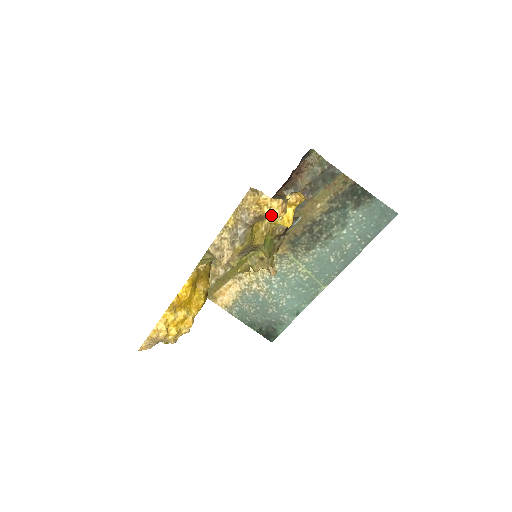
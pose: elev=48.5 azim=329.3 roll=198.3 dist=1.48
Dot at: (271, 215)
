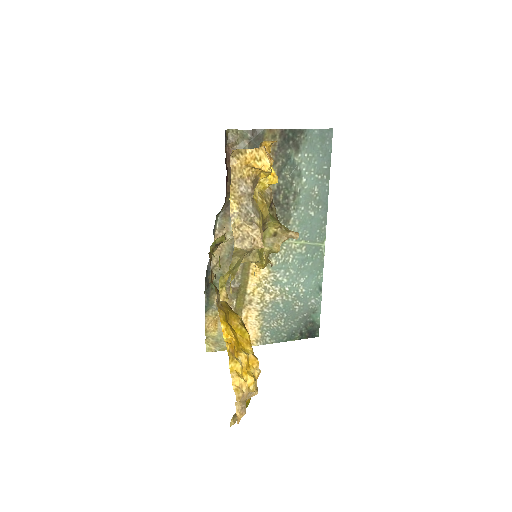
Dot at: (266, 165)
